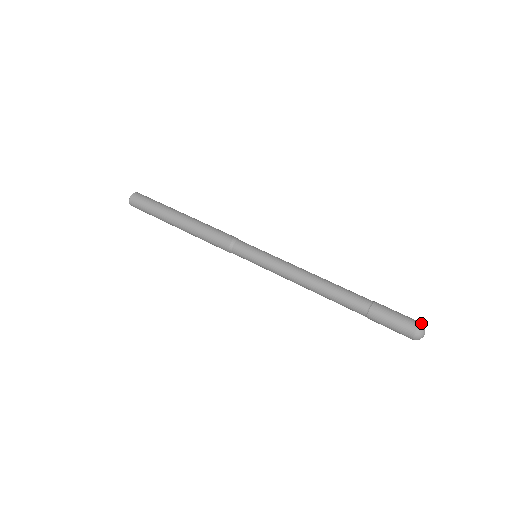
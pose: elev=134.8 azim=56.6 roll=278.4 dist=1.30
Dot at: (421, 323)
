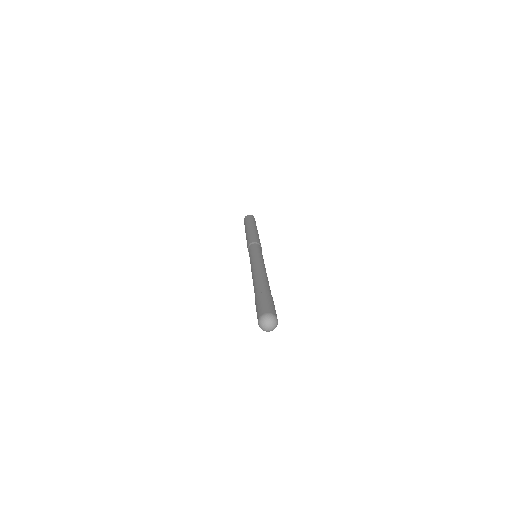
Dot at: occluded
